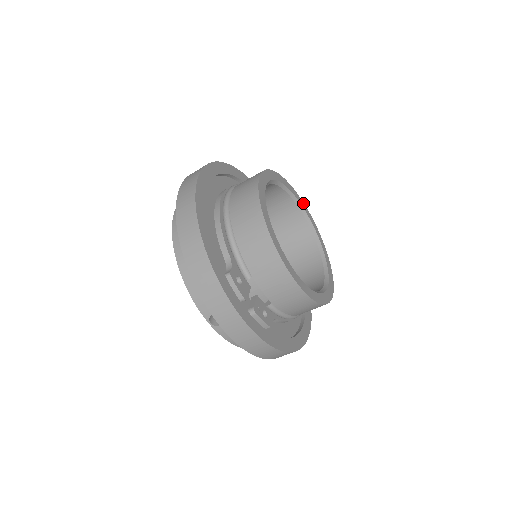
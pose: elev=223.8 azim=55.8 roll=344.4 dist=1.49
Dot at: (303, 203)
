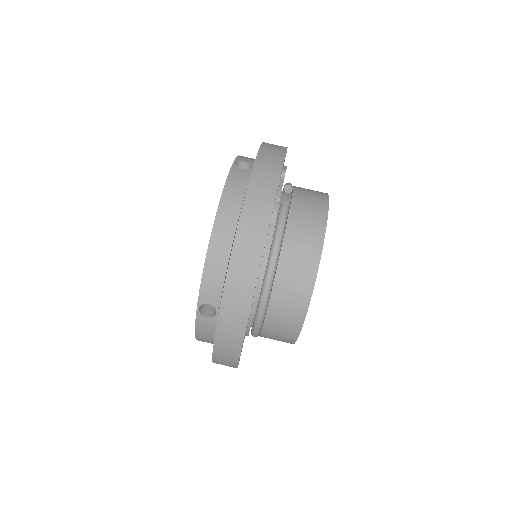
Dot at: occluded
